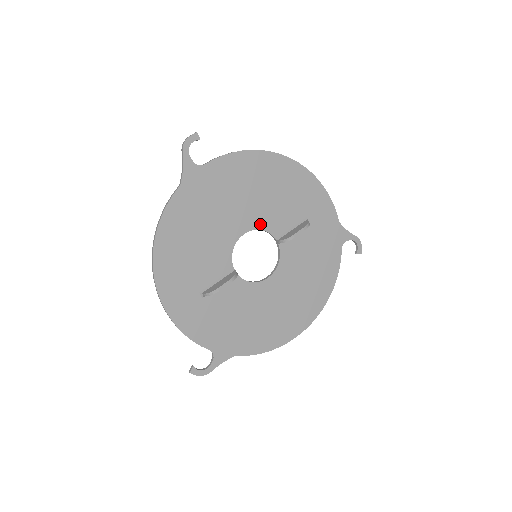
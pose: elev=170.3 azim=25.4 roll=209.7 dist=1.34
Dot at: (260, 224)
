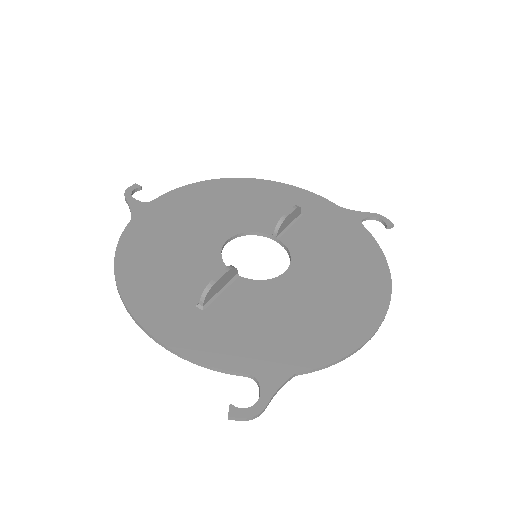
Dot at: (243, 228)
